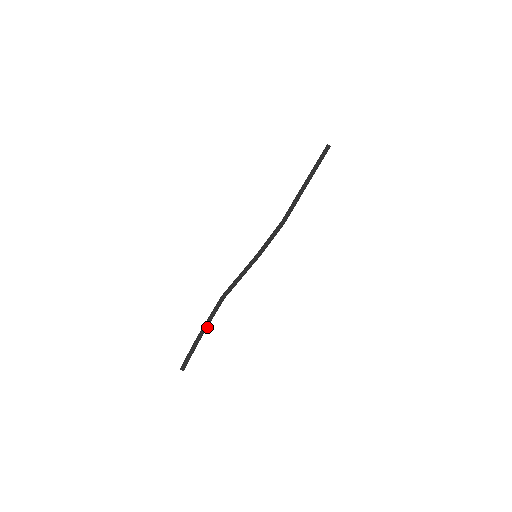
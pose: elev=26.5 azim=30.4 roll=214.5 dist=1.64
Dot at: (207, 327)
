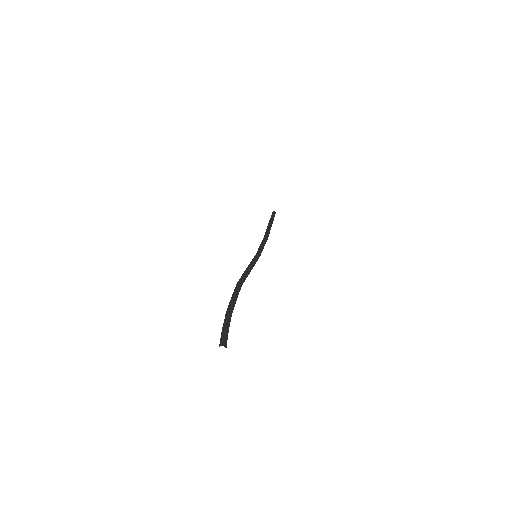
Dot at: (234, 305)
